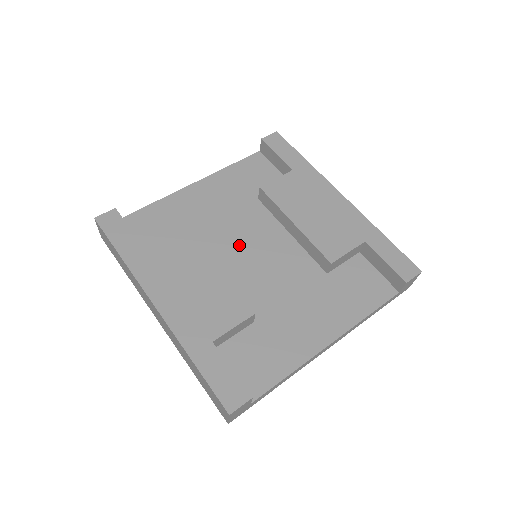
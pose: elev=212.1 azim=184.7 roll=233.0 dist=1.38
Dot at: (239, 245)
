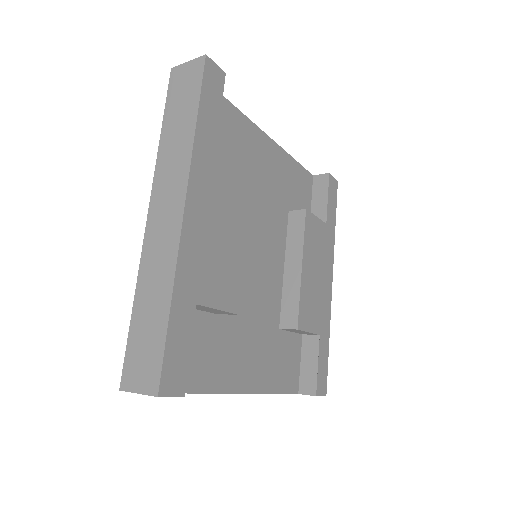
Dot at: (255, 232)
